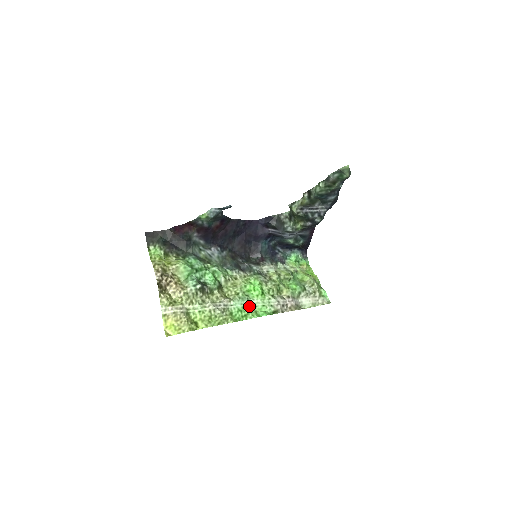
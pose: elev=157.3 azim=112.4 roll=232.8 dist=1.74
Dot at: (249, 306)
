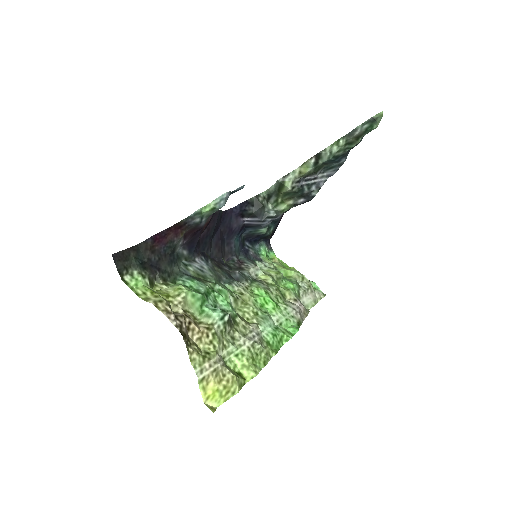
Dot at: (276, 326)
